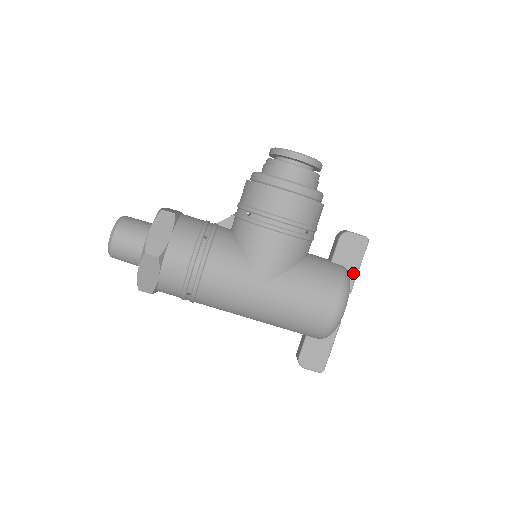
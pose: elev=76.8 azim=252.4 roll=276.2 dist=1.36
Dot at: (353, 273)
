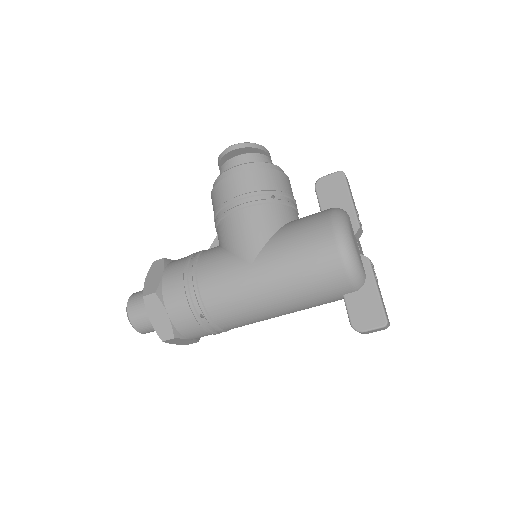
Dot at: (348, 208)
